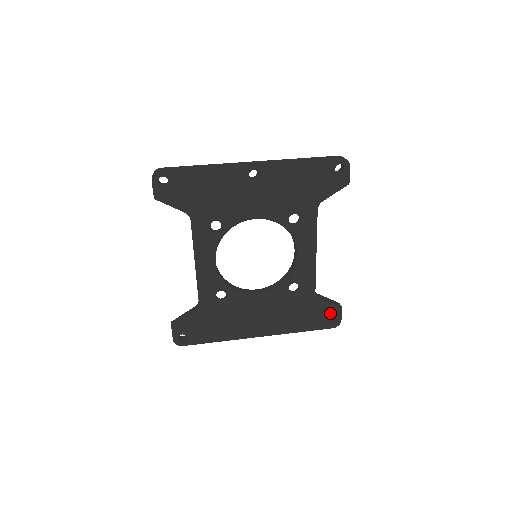
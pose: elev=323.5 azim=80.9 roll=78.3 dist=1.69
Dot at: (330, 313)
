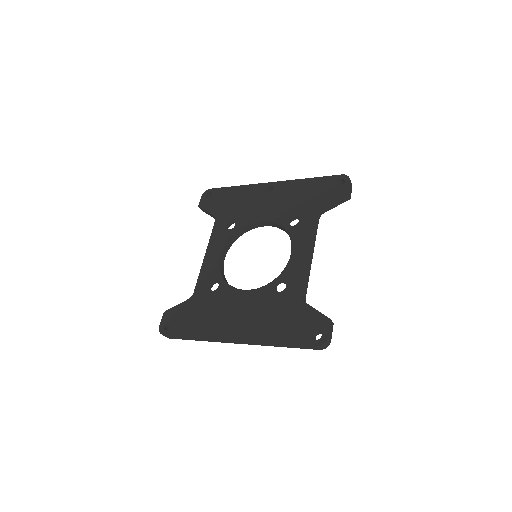
Dot at: (315, 324)
